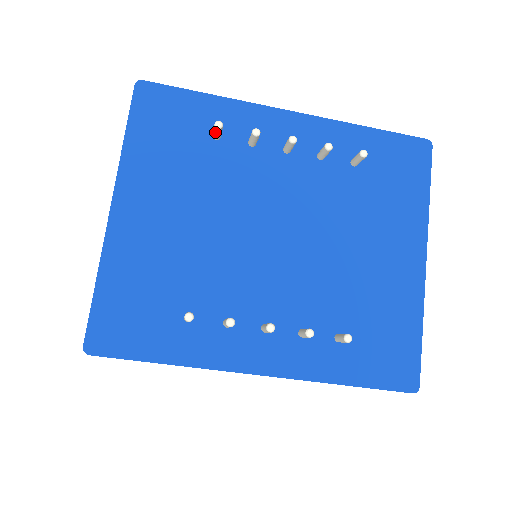
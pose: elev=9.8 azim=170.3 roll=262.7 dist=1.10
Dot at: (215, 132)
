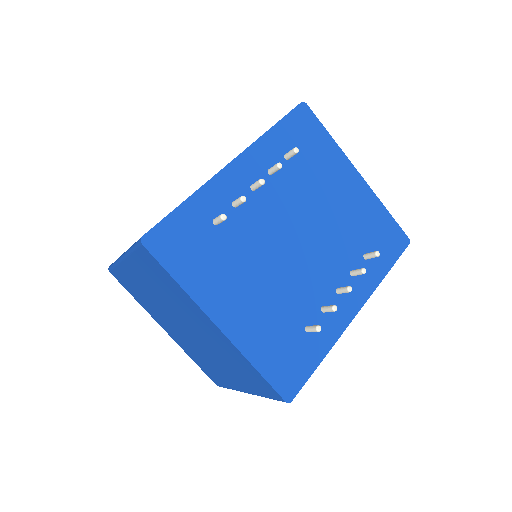
Dot at: (221, 222)
